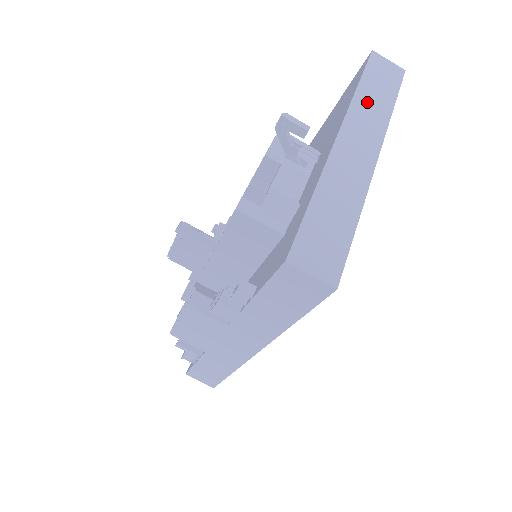
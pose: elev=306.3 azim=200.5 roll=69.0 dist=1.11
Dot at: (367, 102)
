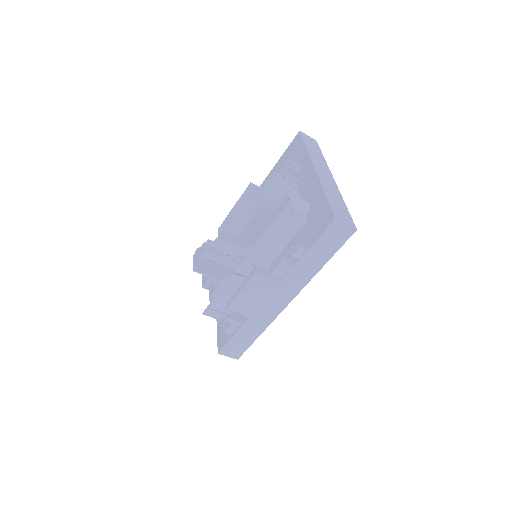
Dot at: (314, 155)
